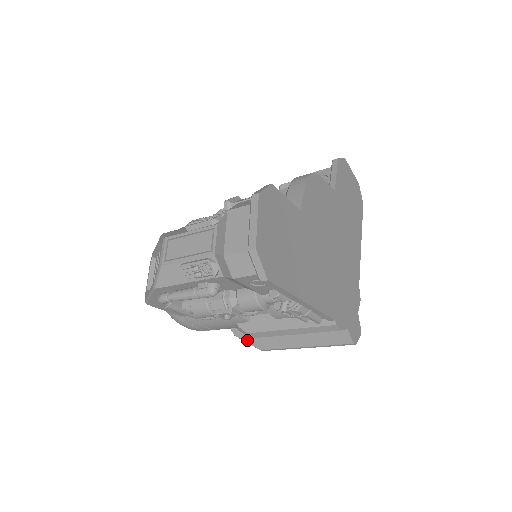
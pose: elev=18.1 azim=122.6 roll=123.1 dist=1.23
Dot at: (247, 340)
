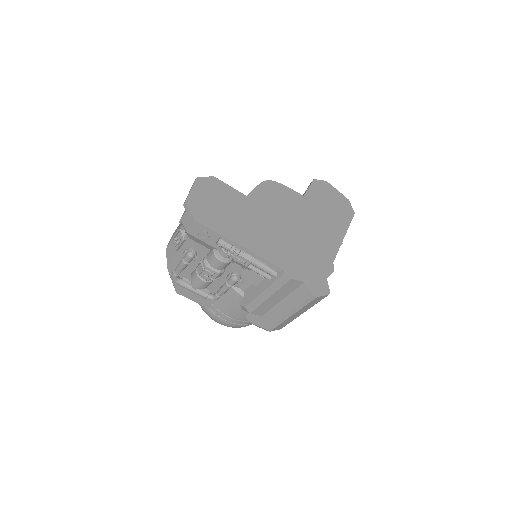
Dot at: (257, 323)
